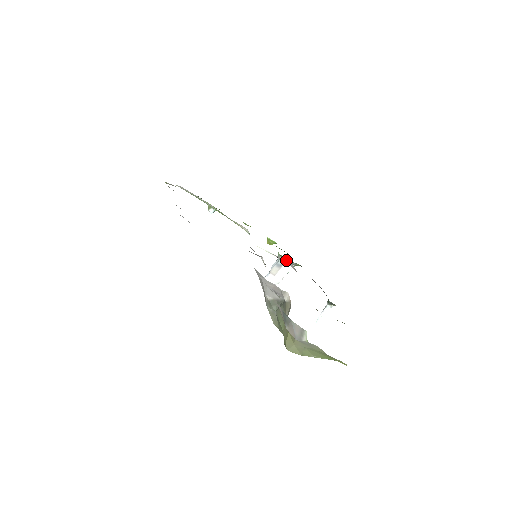
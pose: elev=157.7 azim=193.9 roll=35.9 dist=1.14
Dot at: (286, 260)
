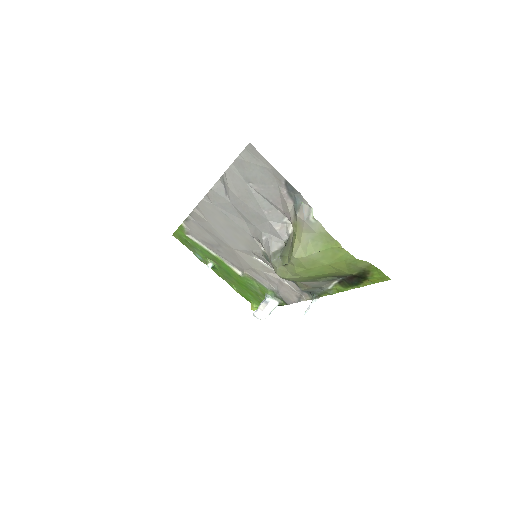
Dot at: (272, 297)
